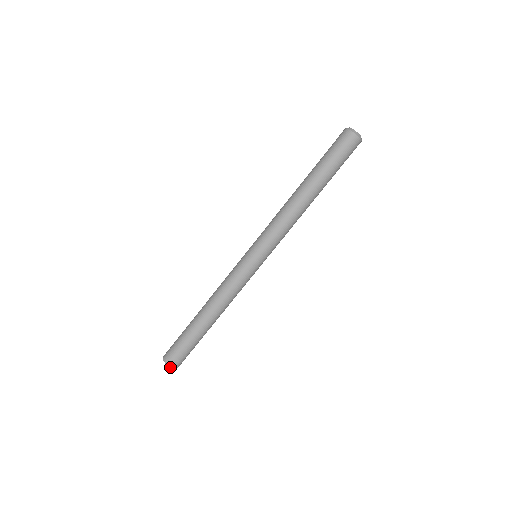
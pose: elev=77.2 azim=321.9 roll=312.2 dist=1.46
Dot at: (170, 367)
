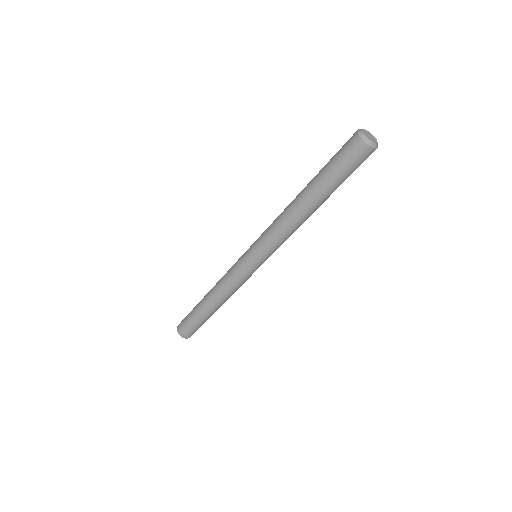
Dot at: (185, 338)
